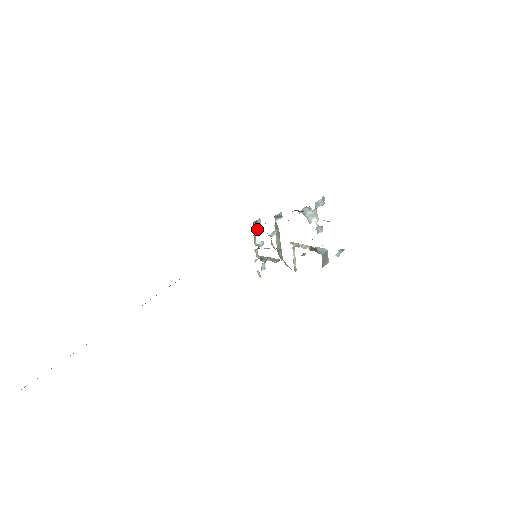
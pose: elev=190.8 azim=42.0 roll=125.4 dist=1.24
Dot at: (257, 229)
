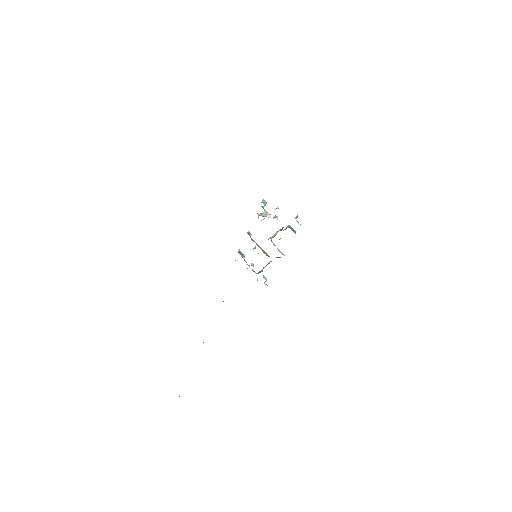
Dot at: (243, 257)
